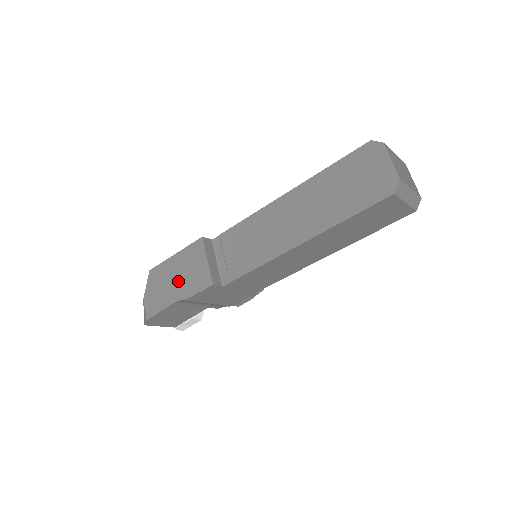
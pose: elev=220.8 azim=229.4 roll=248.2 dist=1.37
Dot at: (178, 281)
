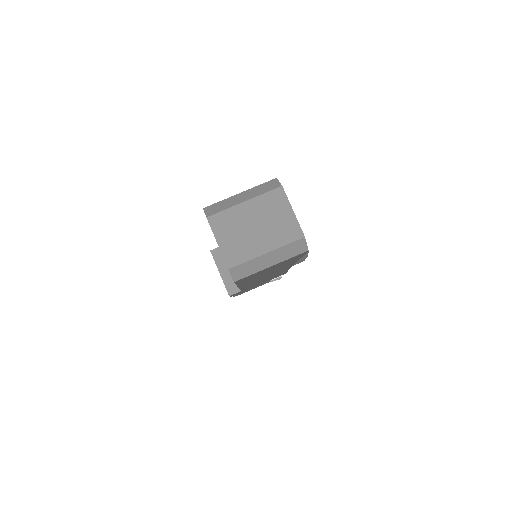
Dot at: occluded
